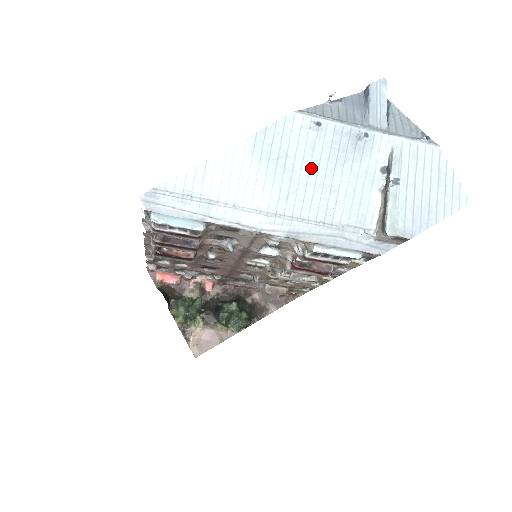
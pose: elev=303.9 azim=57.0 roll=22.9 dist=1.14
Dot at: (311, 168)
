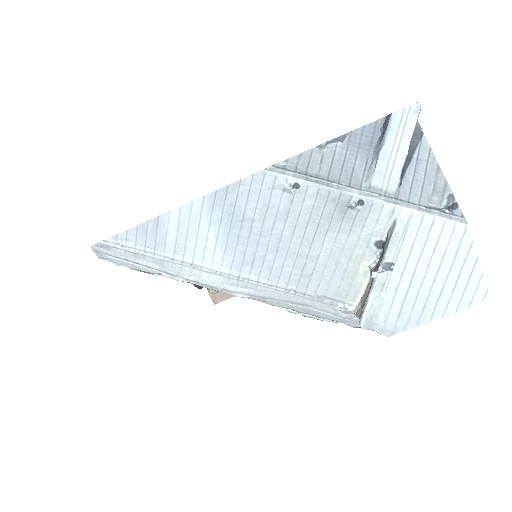
Dot at: (283, 234)
